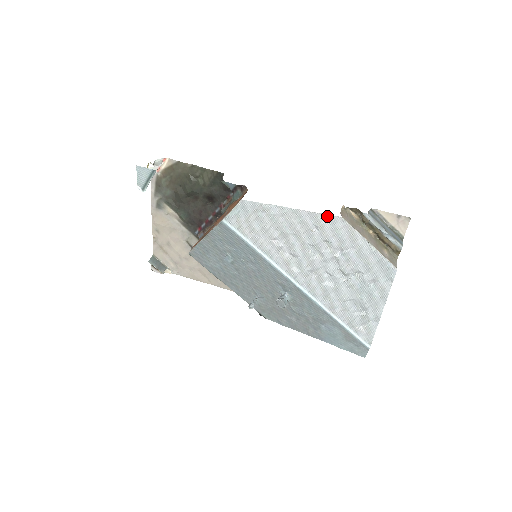
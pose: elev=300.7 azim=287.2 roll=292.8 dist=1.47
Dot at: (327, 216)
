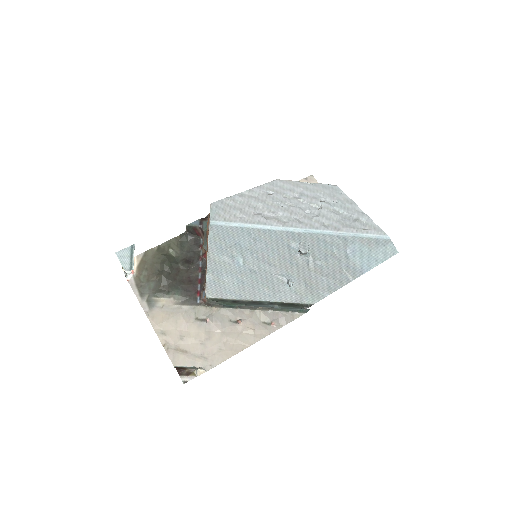
Dot at: (269, 183)
